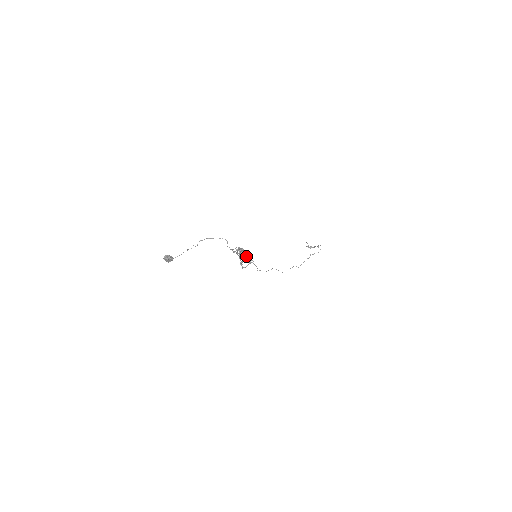
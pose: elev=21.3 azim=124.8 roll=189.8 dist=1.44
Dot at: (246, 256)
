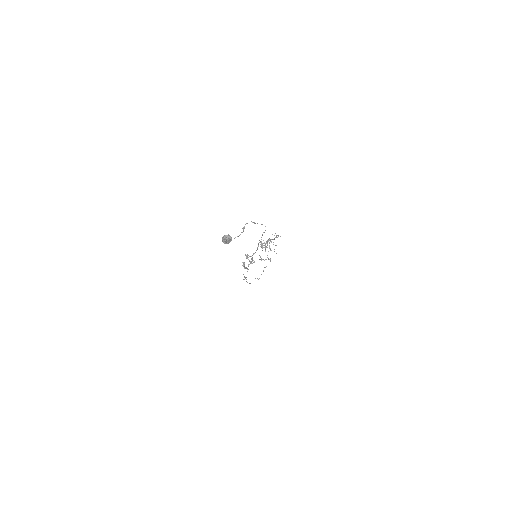
Dot at: (270, 249)
